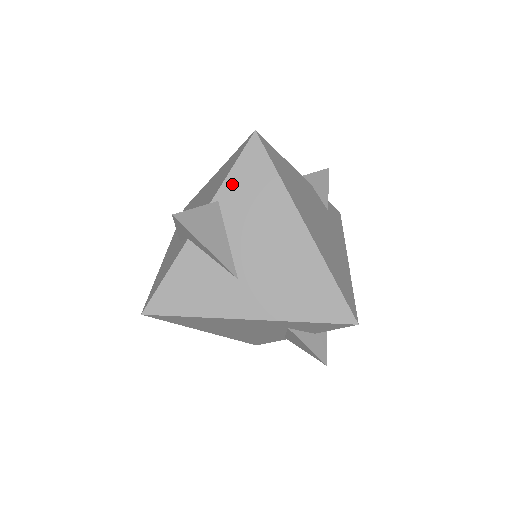
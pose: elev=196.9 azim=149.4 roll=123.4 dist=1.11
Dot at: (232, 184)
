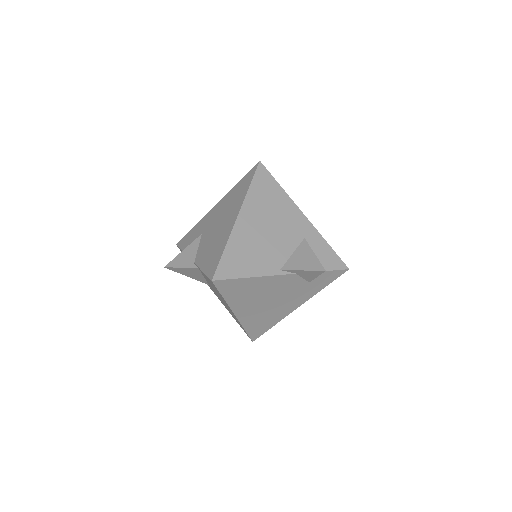
Dot at: occluded
